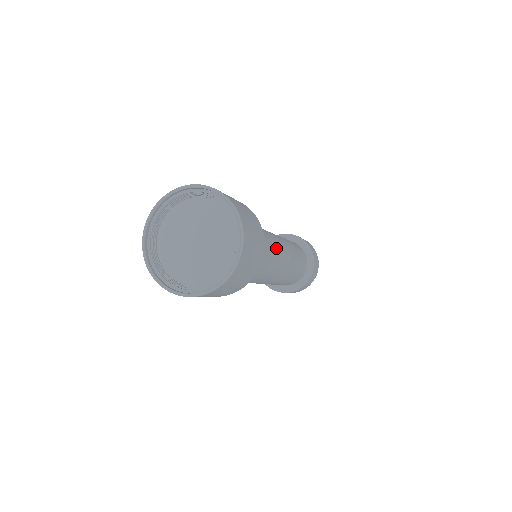
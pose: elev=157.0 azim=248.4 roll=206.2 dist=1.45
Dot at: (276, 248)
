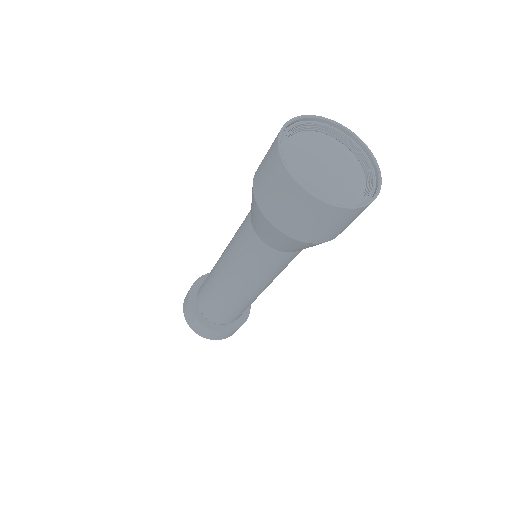
Dot at: occluded
